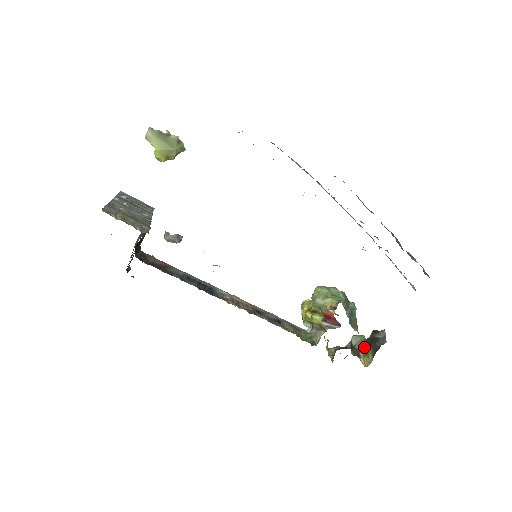
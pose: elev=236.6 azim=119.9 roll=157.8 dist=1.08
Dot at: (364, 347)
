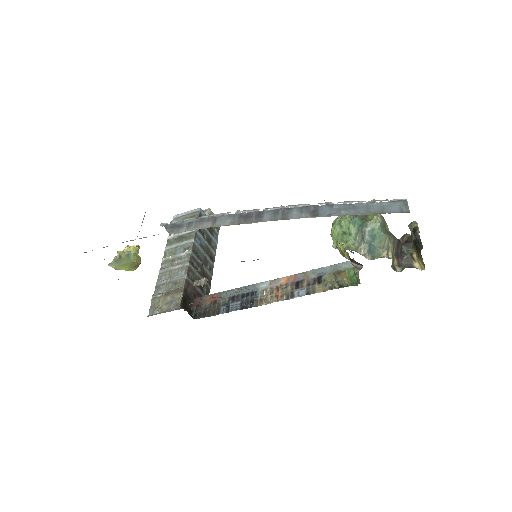
Dot at: (414, 248)
